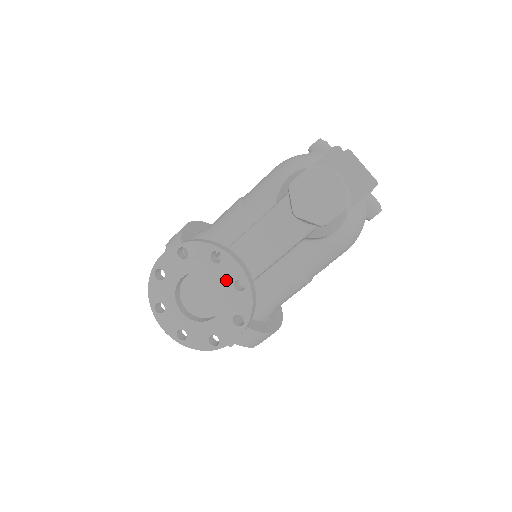
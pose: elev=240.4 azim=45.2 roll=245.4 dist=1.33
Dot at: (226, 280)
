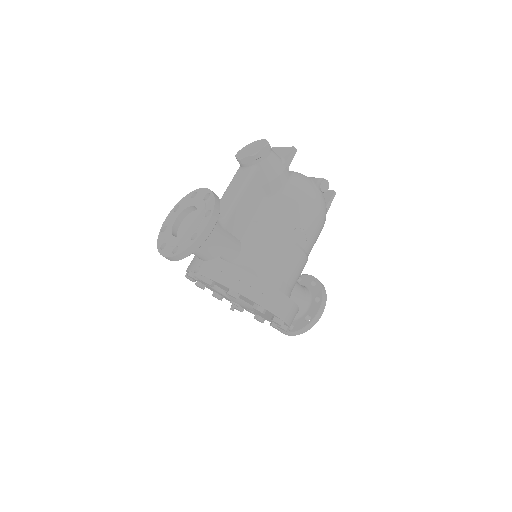
Dot at: (199, 200)
